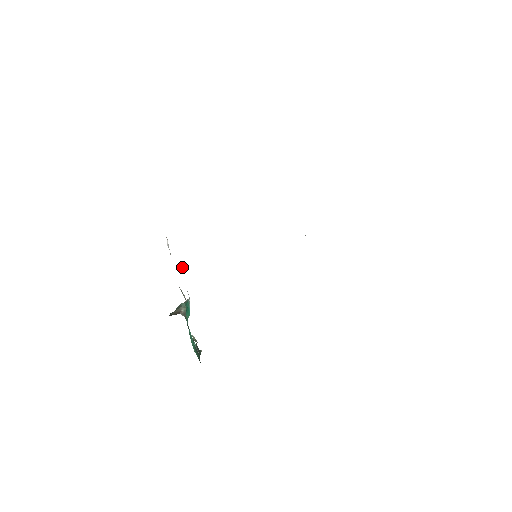
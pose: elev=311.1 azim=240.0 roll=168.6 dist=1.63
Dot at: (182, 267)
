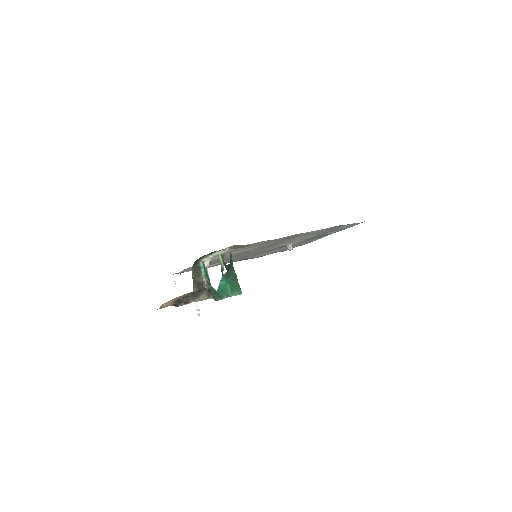
Dot at: (197, 313)
